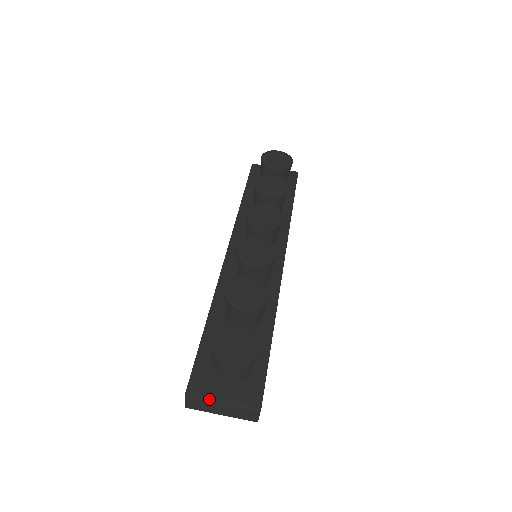
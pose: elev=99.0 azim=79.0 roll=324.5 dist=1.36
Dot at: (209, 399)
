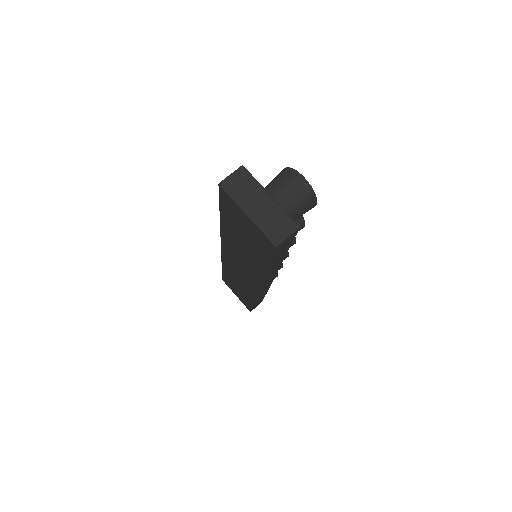
Dot at: occluded
